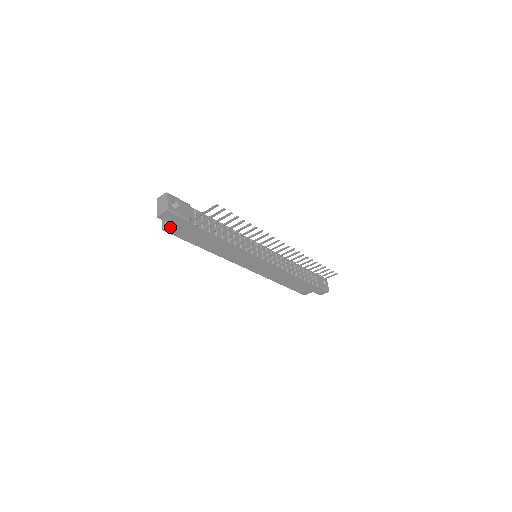
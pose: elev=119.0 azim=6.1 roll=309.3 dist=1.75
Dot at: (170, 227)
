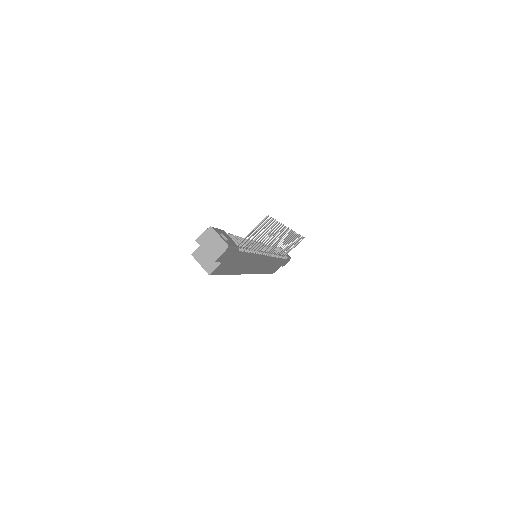
Dot at: (218, 267)
